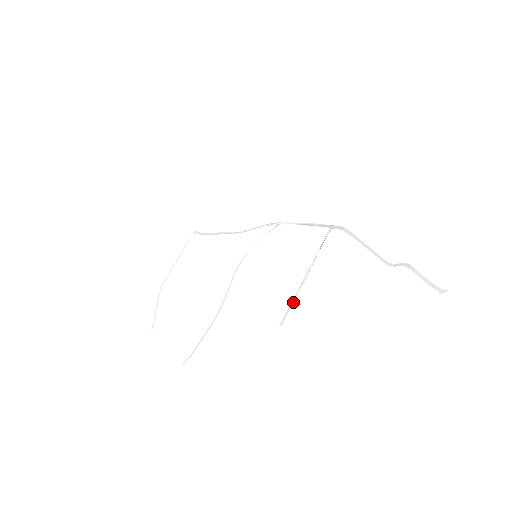
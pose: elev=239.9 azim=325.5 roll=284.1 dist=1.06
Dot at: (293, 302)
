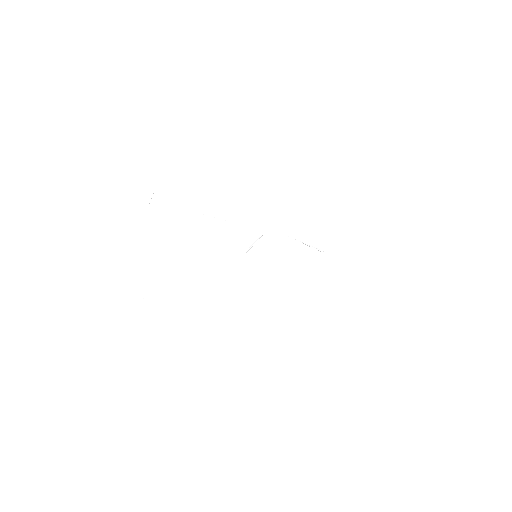
Dot at: occluded
